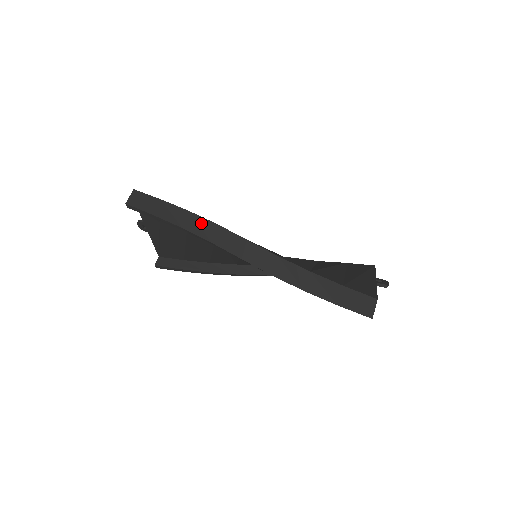
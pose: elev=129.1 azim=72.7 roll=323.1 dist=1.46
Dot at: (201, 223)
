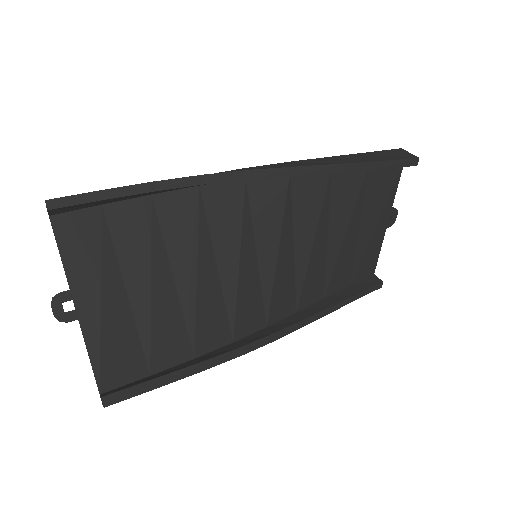
Dot at: occluded
